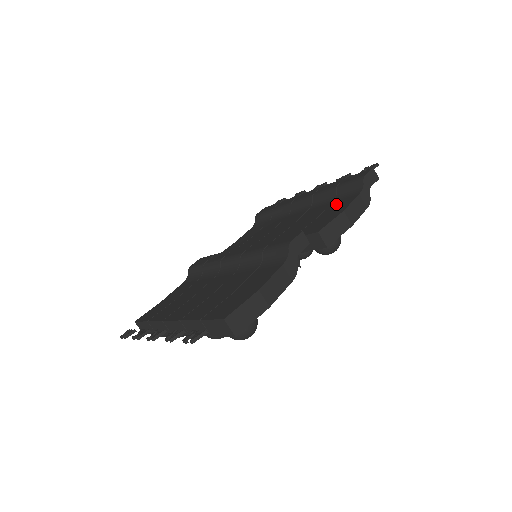
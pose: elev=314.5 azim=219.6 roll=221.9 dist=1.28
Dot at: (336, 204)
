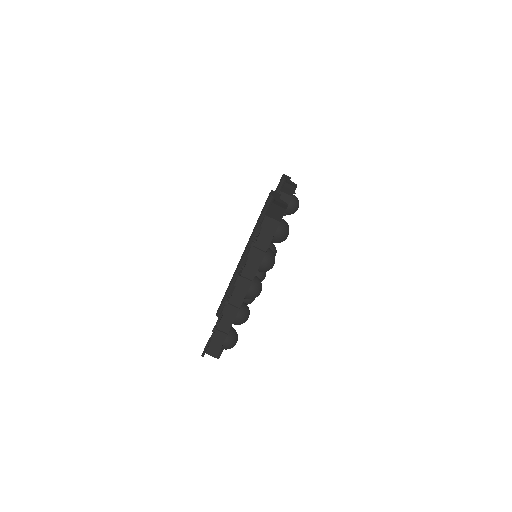
Dot at: occluded
